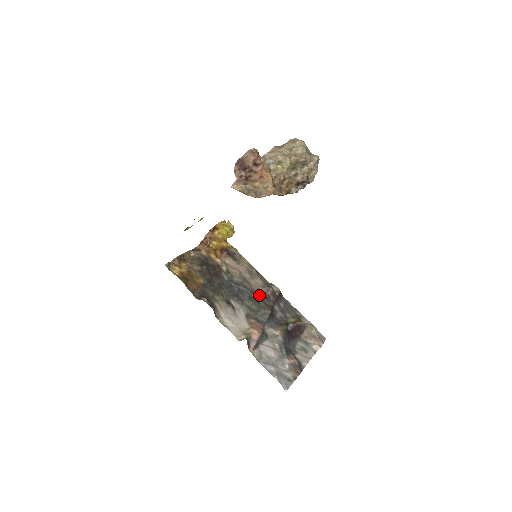
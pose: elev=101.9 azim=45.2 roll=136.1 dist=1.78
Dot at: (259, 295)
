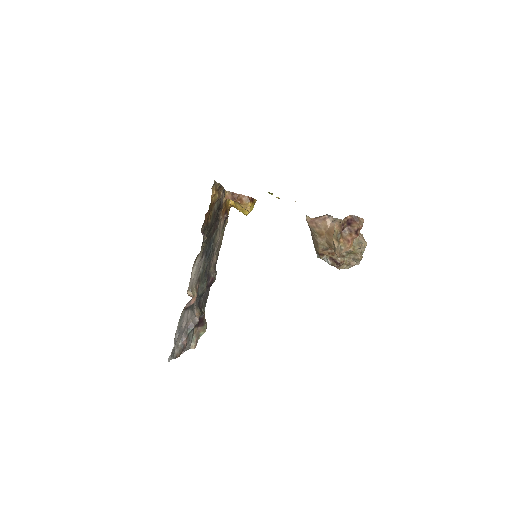
Dot at: occluded
